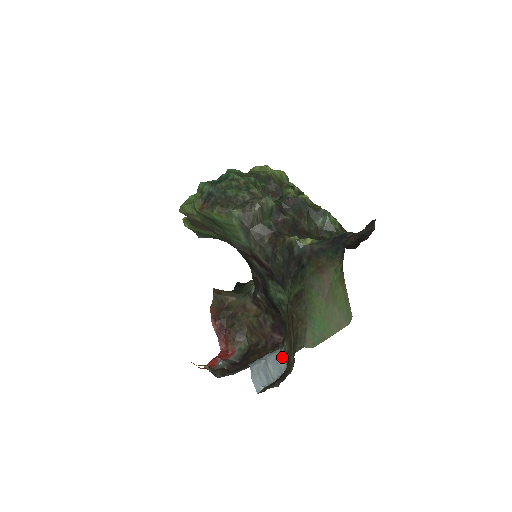
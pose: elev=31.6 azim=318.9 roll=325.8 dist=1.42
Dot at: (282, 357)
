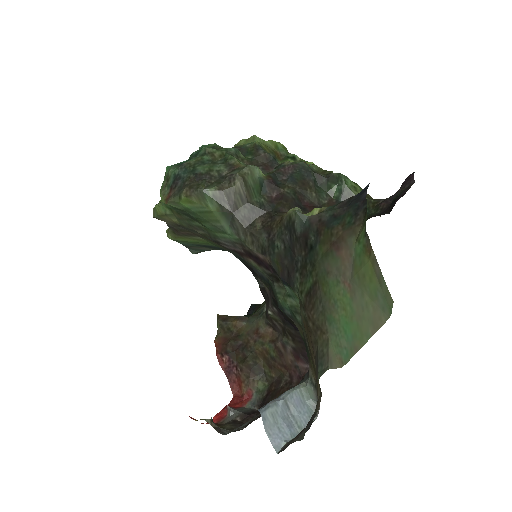
Dot at: (309, 393)
